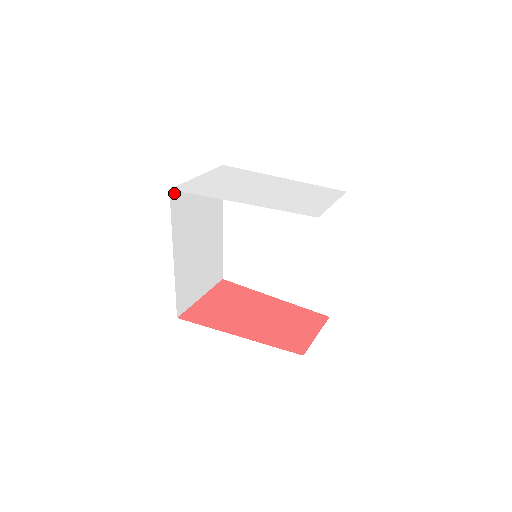
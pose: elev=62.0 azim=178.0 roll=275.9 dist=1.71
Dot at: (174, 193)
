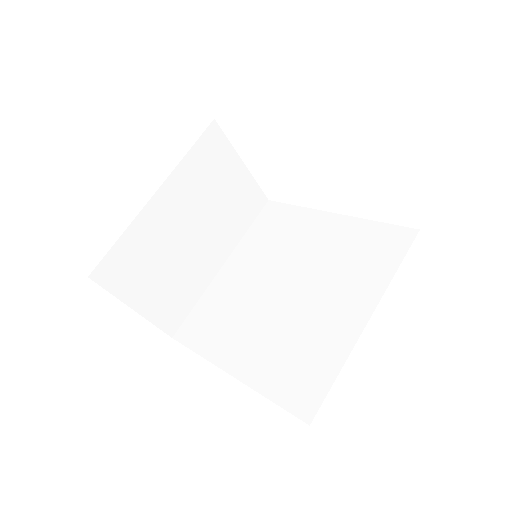
Dot at: (215, 131)
